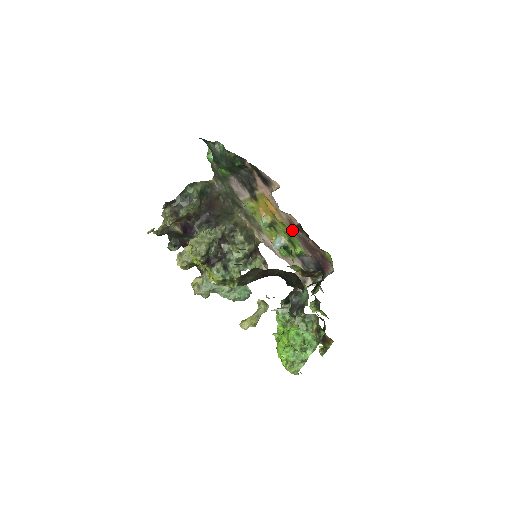
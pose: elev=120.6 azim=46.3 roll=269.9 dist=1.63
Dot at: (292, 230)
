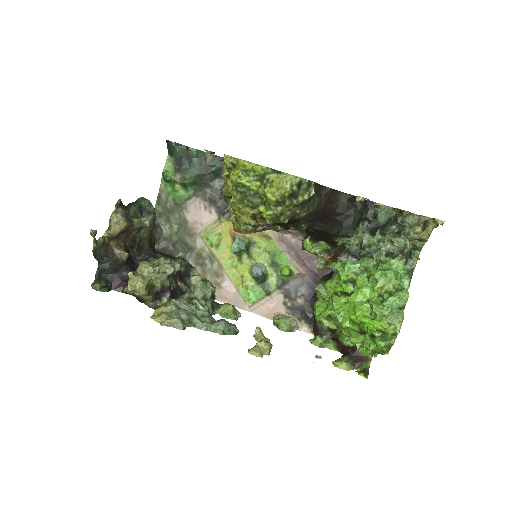
Dot at: (280, 241)
